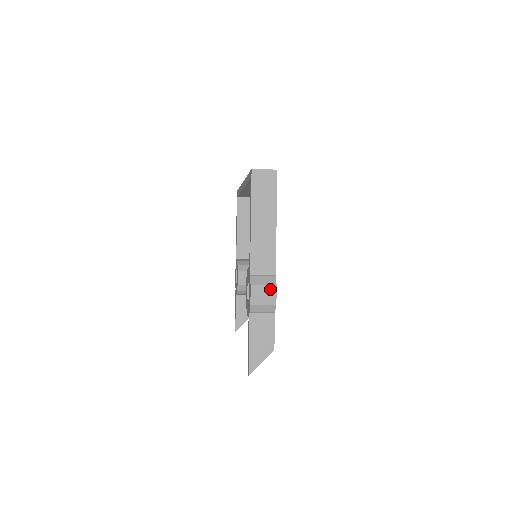
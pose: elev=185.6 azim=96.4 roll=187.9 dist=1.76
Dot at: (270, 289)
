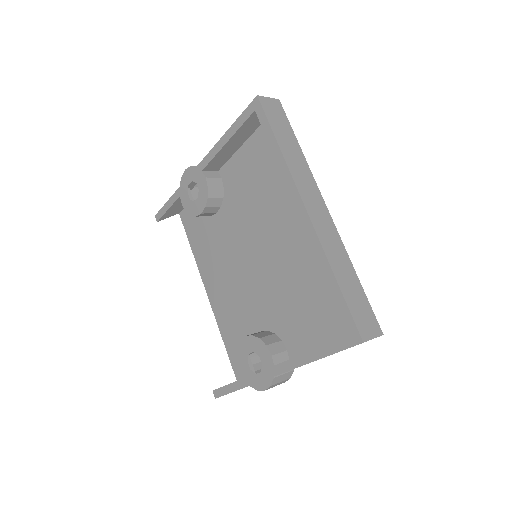
Dot at: (283, 382)
